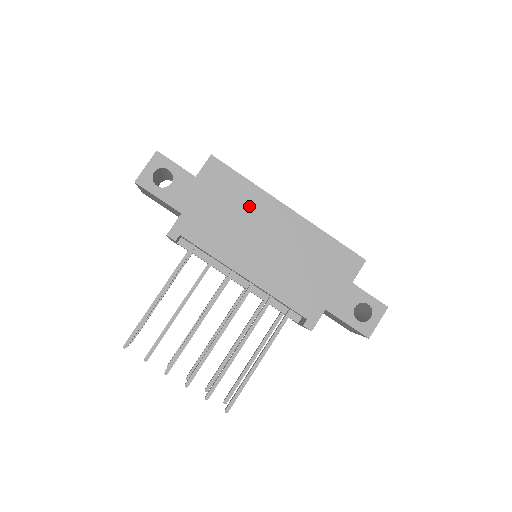
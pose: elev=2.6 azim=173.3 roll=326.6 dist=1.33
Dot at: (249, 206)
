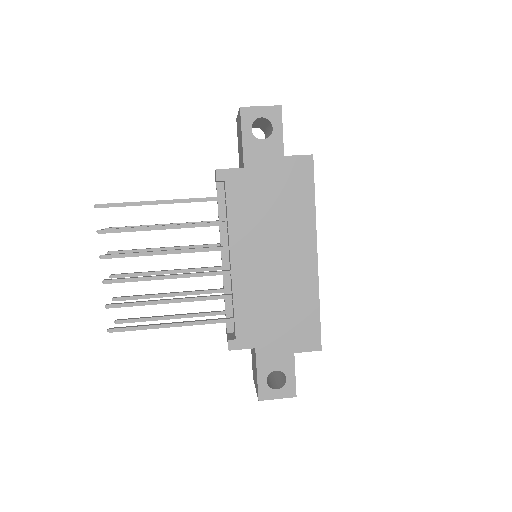
Dot at: (293, 220)
